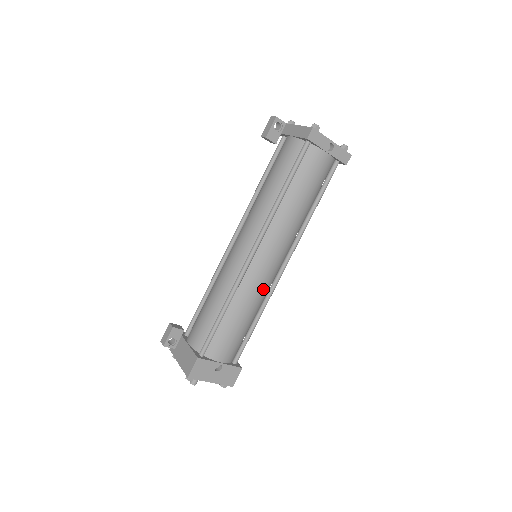
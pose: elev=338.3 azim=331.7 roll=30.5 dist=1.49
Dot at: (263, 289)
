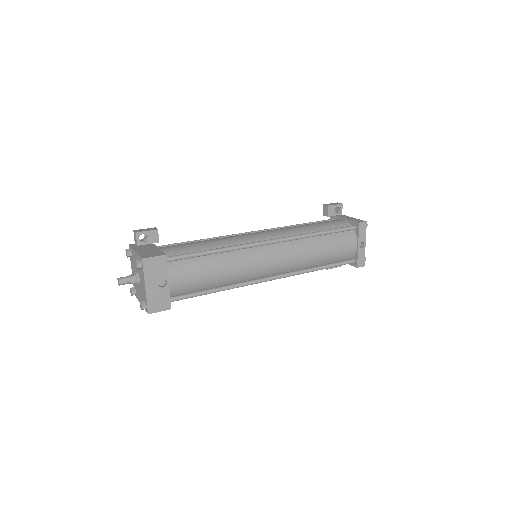
Dot at: (247, 273)
